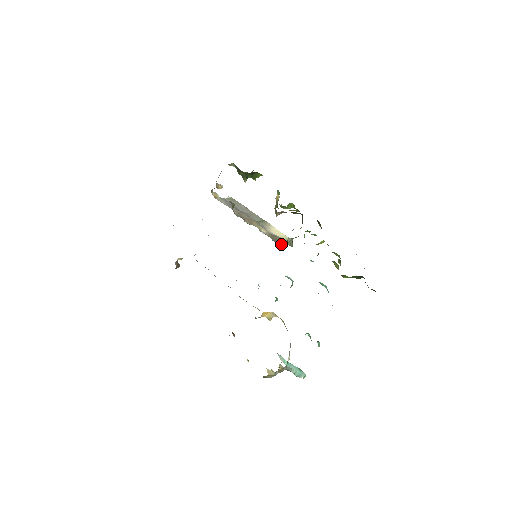
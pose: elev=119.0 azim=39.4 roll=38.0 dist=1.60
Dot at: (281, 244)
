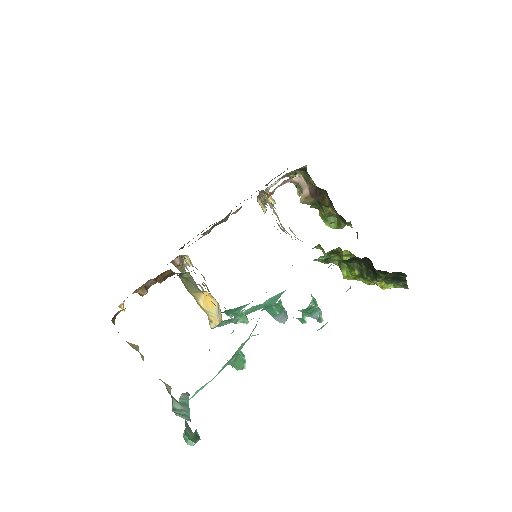
Dot at: occluded
